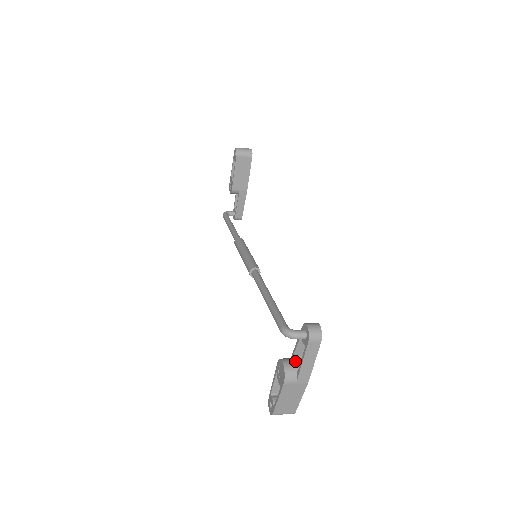
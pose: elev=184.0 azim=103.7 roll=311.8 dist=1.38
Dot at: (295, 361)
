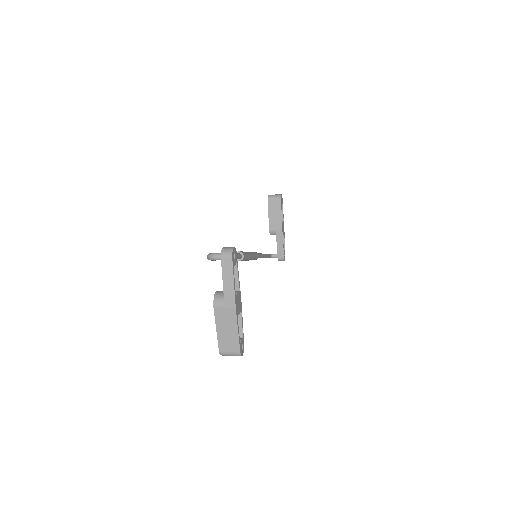
Dot at: occluded
